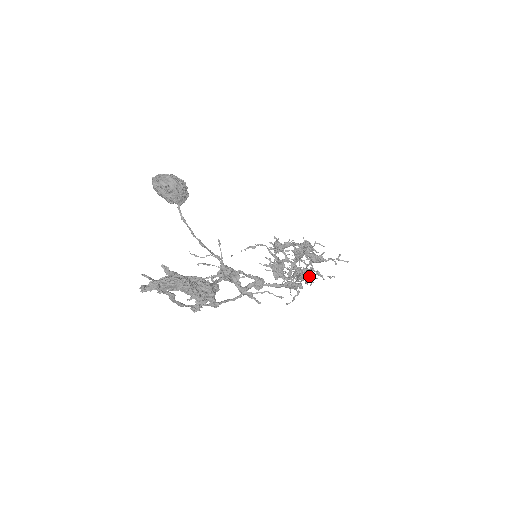
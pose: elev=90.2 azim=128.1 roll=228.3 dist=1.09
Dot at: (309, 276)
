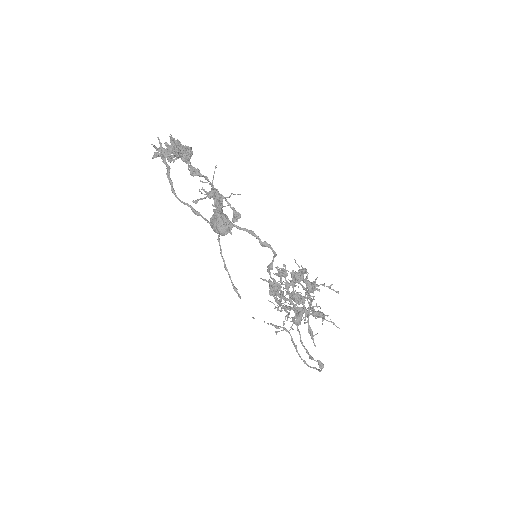
Dot at: (300, 298)
